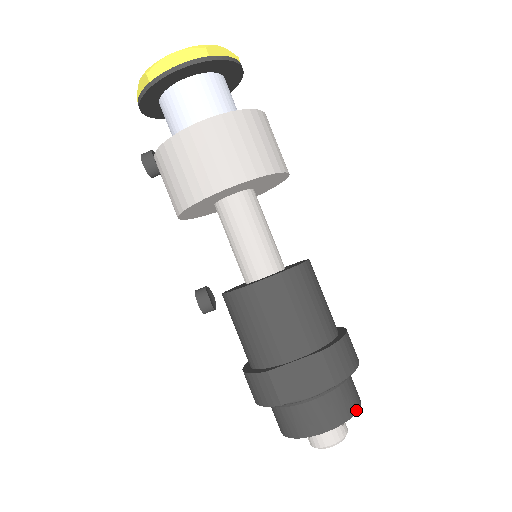
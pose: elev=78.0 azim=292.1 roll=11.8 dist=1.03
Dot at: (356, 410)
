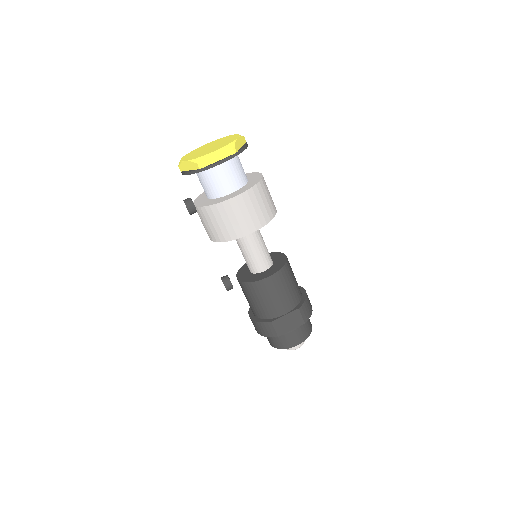
Dot at: (311, 331)
